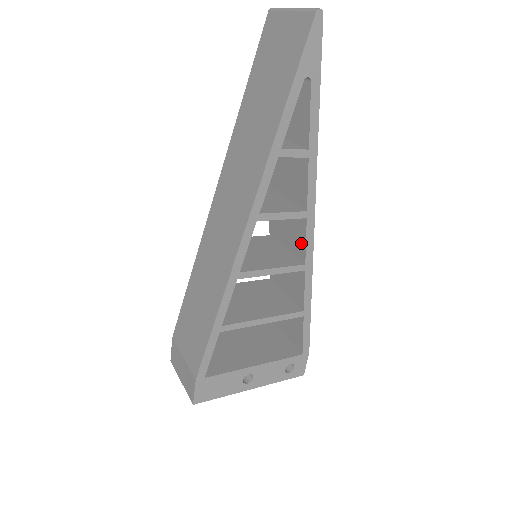
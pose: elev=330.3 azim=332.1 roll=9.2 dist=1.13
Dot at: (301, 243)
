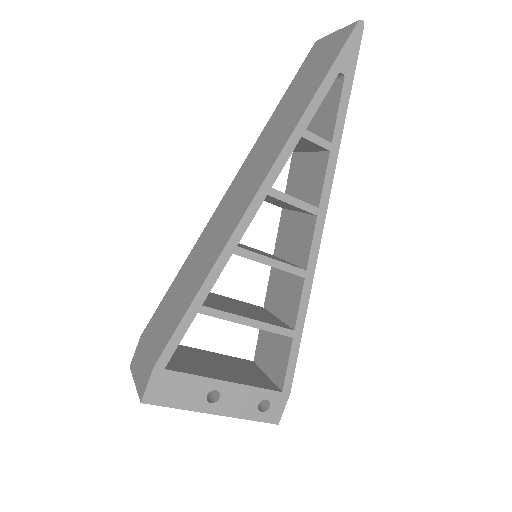
Dot at: (306, 247)
